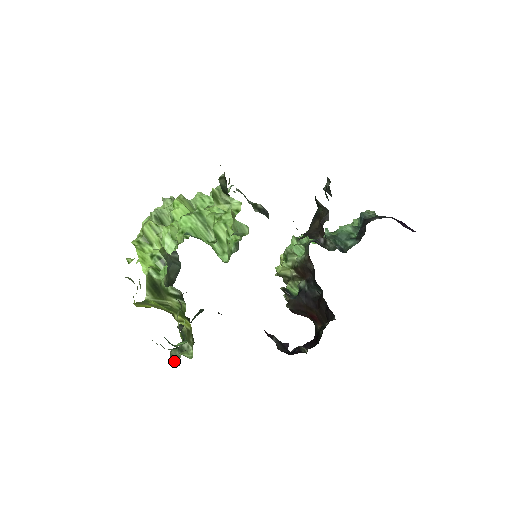
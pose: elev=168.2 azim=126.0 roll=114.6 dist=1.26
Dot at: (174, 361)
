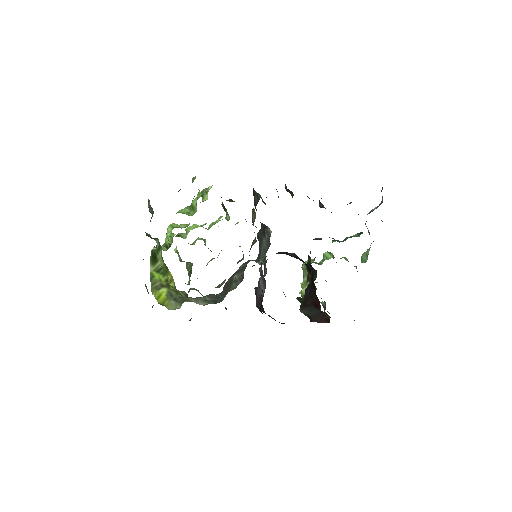
Dot at: occluded
